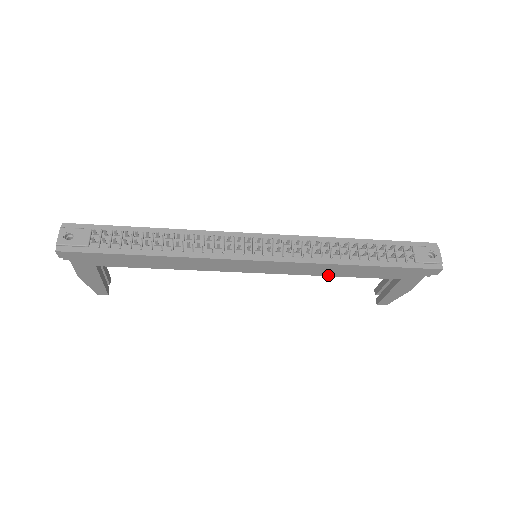
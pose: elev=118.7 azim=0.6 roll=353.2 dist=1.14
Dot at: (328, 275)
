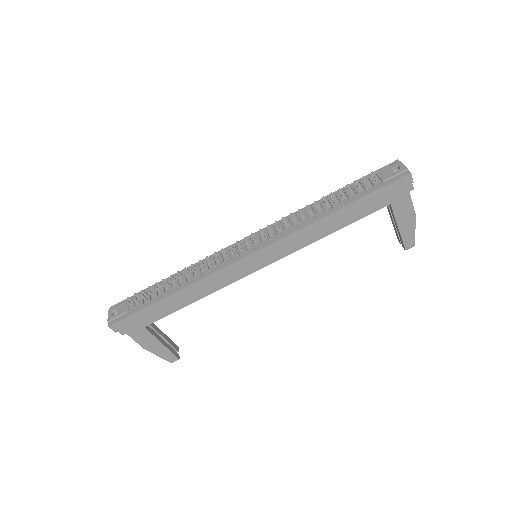
Dot at: (321, 238)
